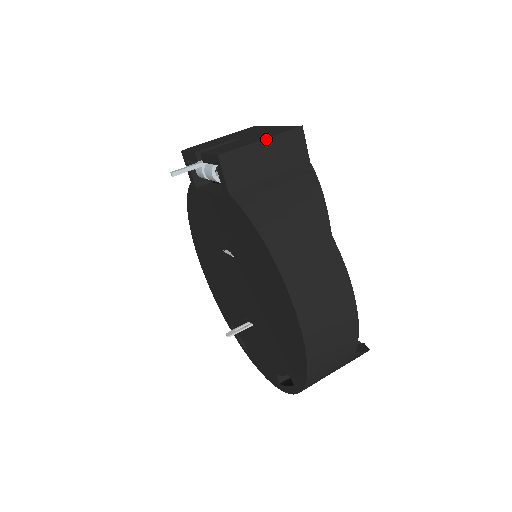
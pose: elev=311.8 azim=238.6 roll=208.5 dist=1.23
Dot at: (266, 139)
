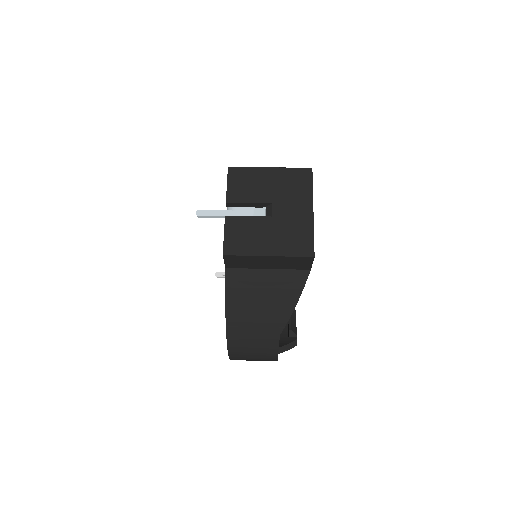
Dot at: (273, 256)
